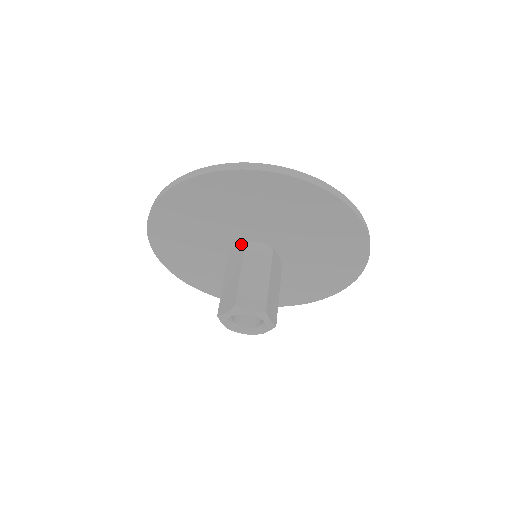
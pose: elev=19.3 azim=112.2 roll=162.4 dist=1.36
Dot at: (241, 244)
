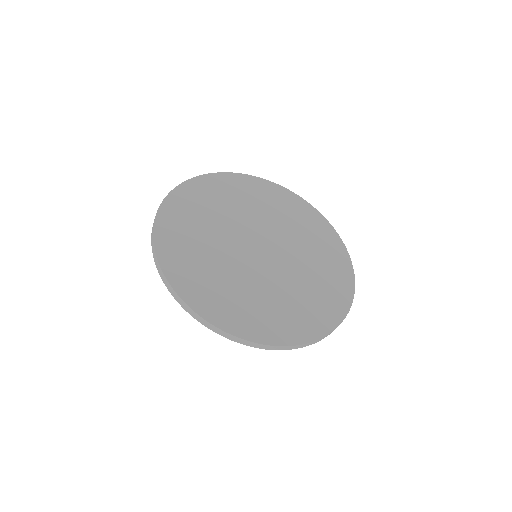
Dot at: occluded
